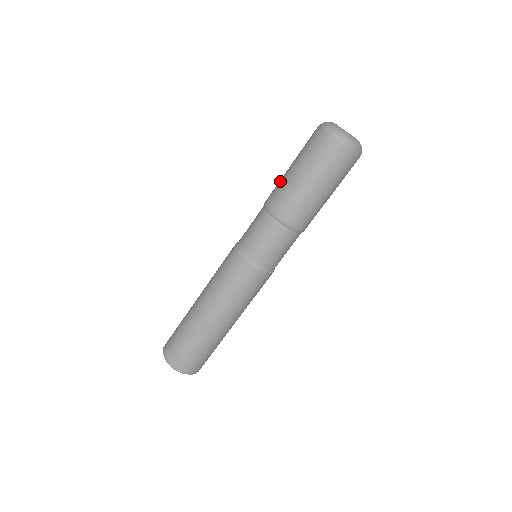
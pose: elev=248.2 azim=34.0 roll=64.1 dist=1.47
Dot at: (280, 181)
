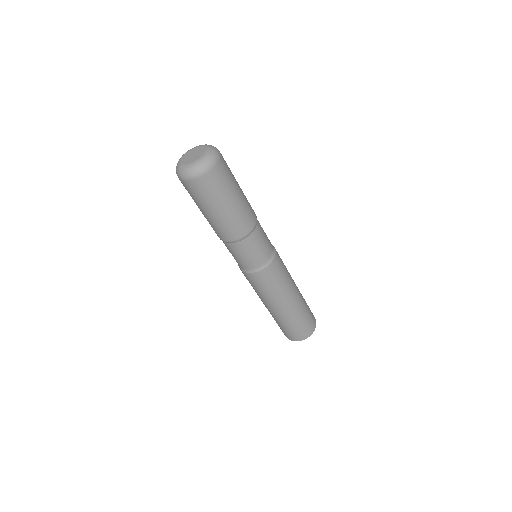
Dot at: occluded
